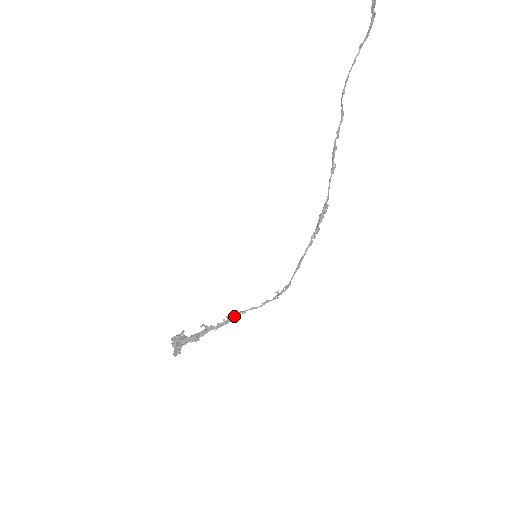
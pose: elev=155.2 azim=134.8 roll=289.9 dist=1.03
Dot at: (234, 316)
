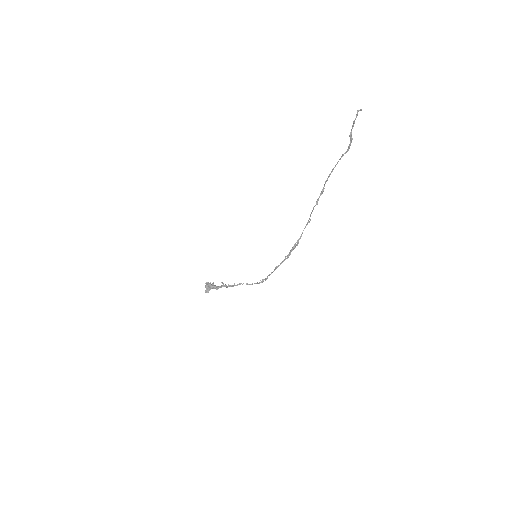
Dot at: (237, 284)
